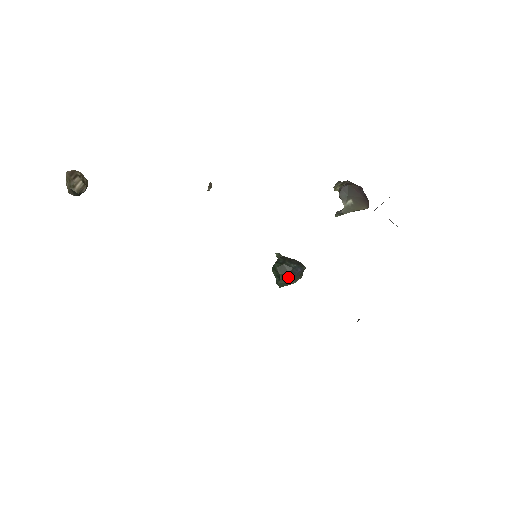
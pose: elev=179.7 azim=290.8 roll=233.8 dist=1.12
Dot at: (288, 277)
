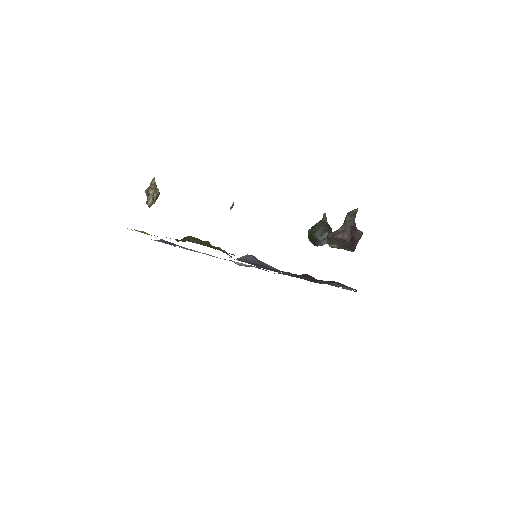
Dot at: (313, 244)
